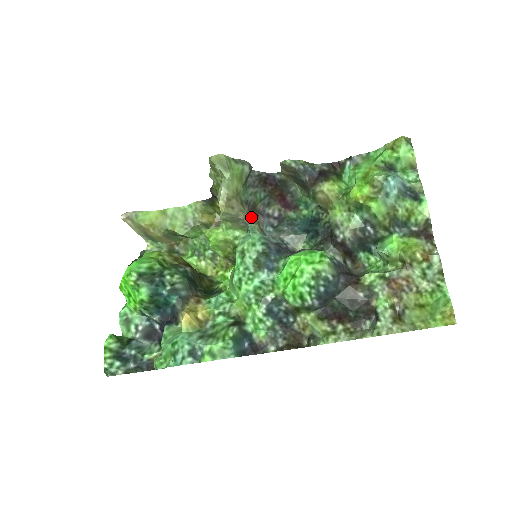
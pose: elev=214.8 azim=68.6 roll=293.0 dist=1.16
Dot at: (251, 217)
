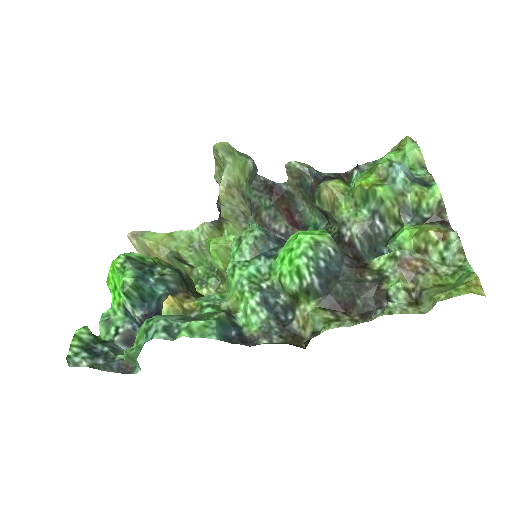
Dot at: occluded
